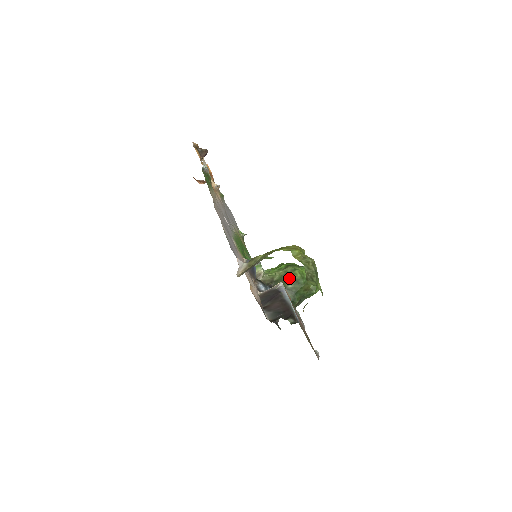
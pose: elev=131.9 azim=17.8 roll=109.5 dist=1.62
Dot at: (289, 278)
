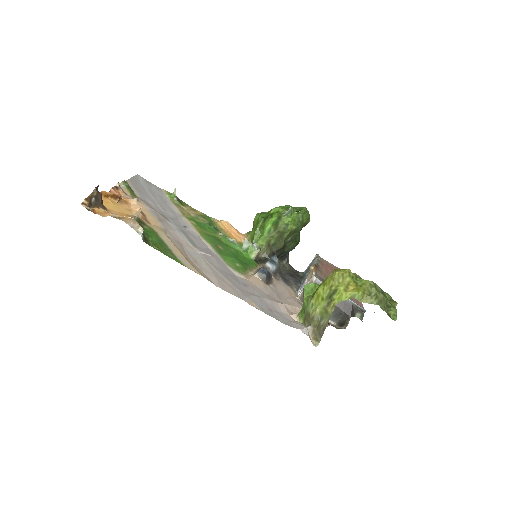
Dot at: (287, 236)
